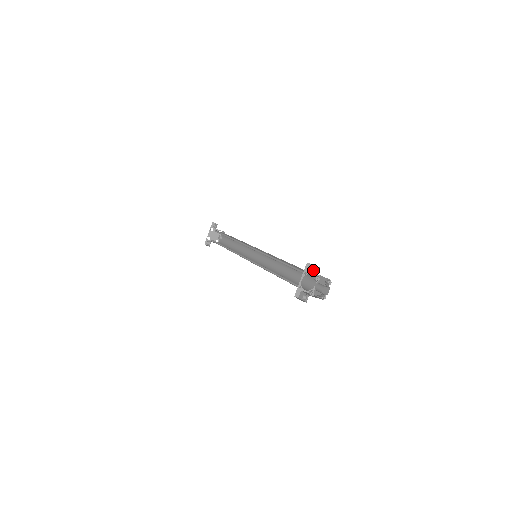
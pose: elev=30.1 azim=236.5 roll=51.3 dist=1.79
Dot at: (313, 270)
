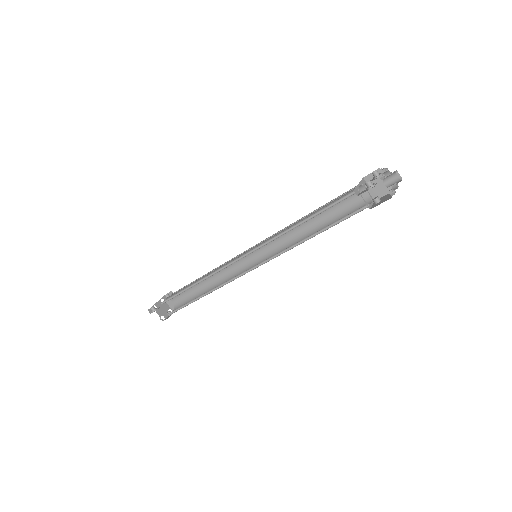
Dot at: (376, 171)
